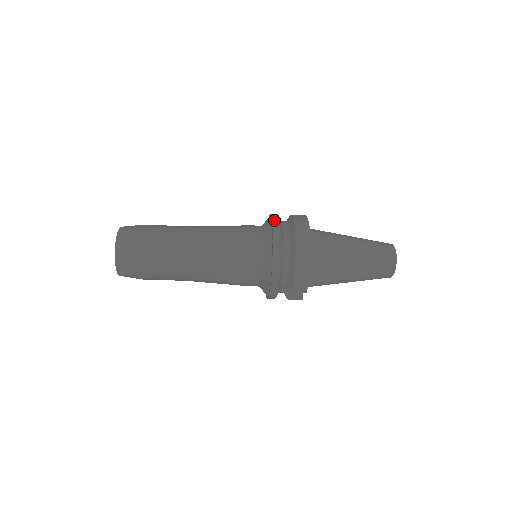
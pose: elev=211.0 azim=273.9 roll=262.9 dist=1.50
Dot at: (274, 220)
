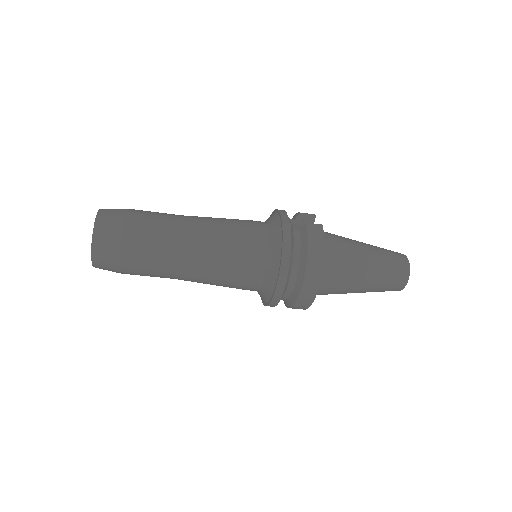
Dot at: (284, 256)
